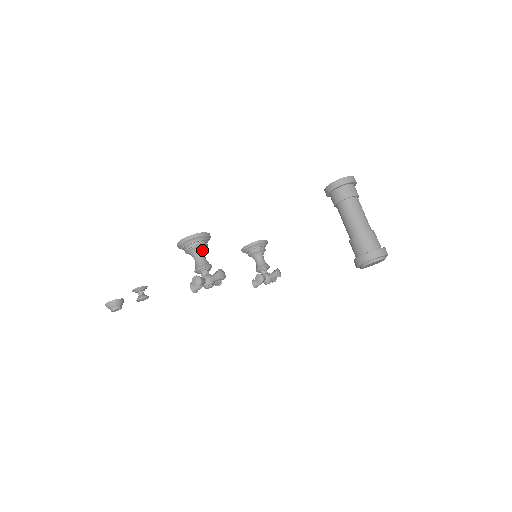
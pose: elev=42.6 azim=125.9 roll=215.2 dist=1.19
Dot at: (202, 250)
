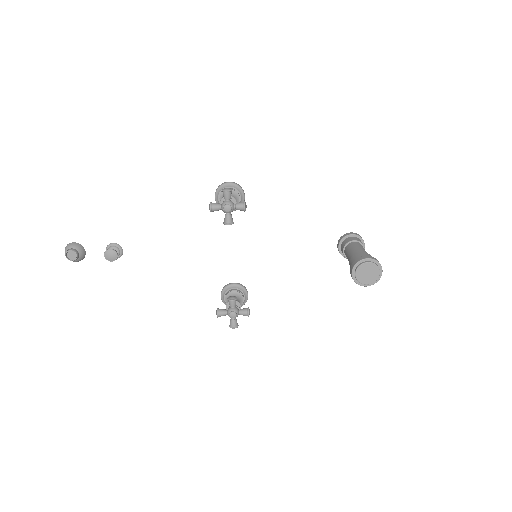
Dot at: (235, 198)
